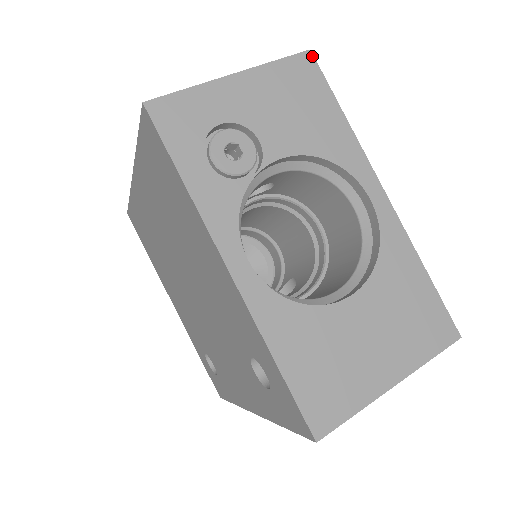
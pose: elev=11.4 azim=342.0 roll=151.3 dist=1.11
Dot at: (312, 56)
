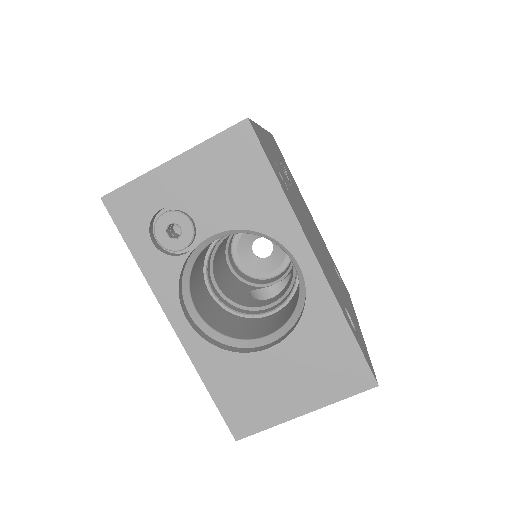
Dot at: (249, 125)
